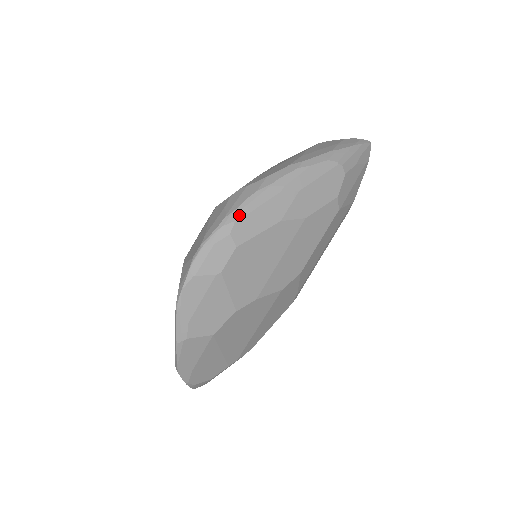
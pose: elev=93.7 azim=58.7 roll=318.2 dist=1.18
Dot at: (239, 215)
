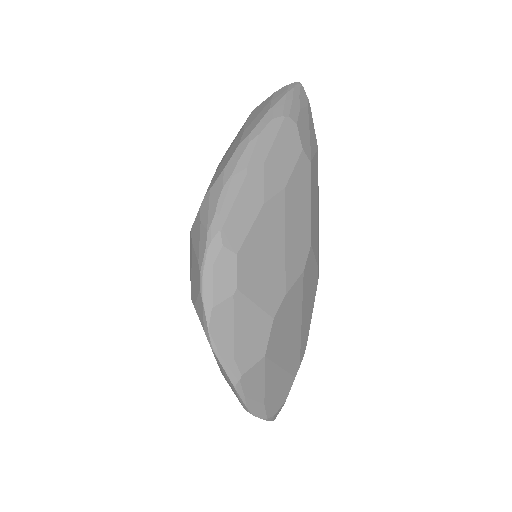
Dot at: (220, 221)
